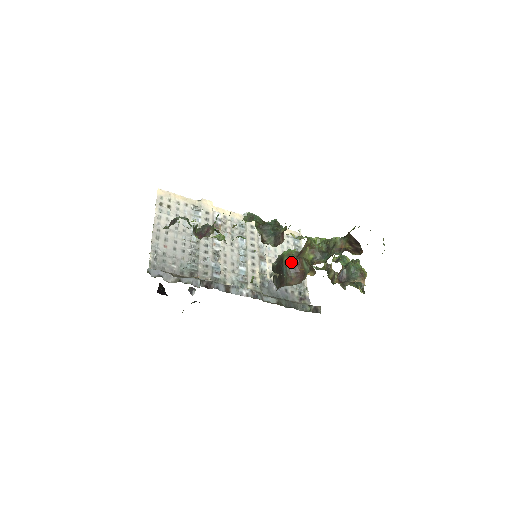
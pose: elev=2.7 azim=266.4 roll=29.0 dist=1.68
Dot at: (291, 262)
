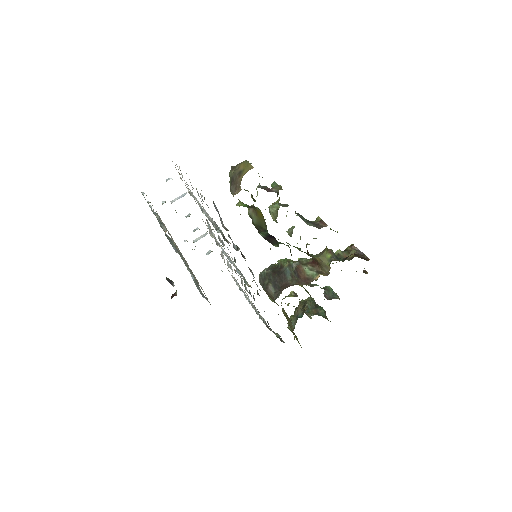
Dot at: occluded
